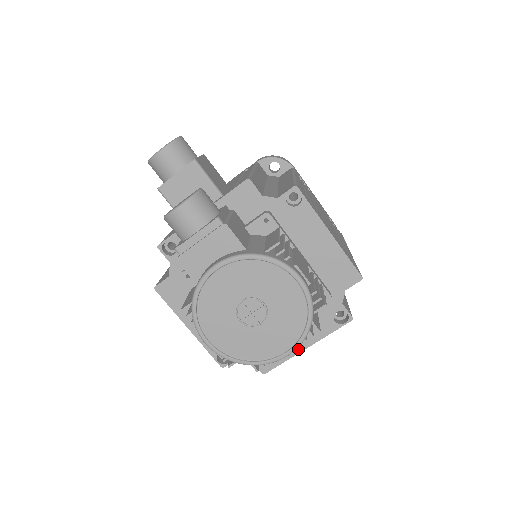
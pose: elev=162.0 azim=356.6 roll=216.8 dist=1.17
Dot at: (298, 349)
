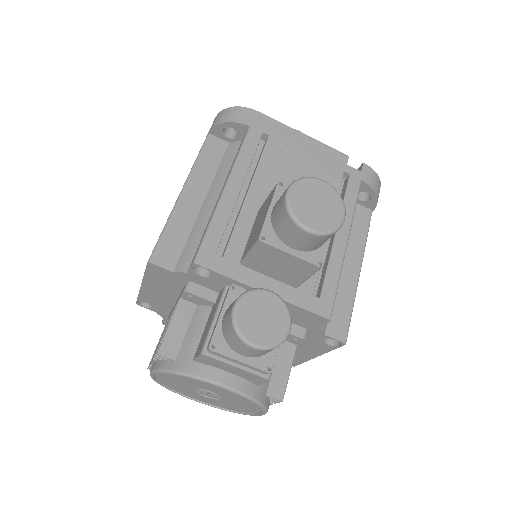
Dot at: occluded
